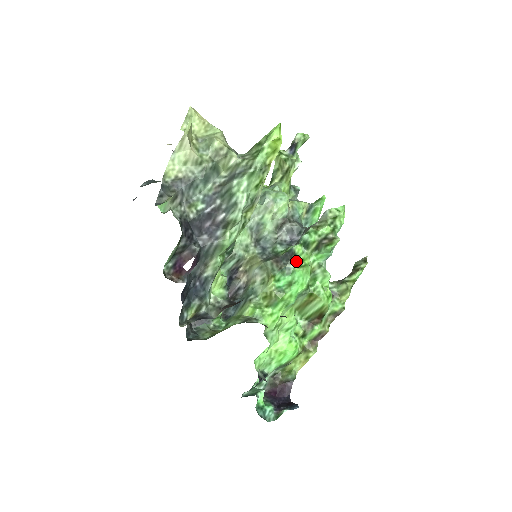
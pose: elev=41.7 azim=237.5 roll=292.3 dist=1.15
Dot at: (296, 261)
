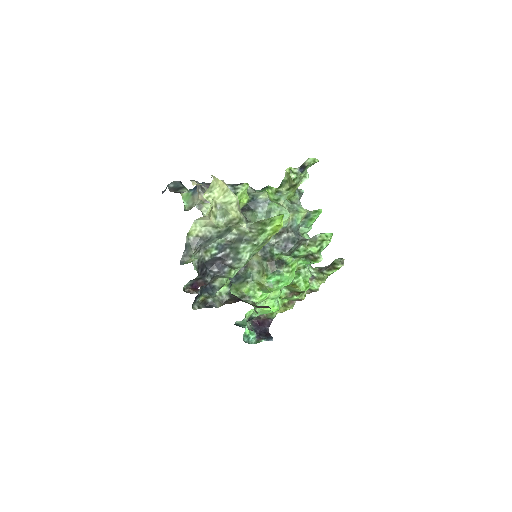
Dot at: (286, 267)
